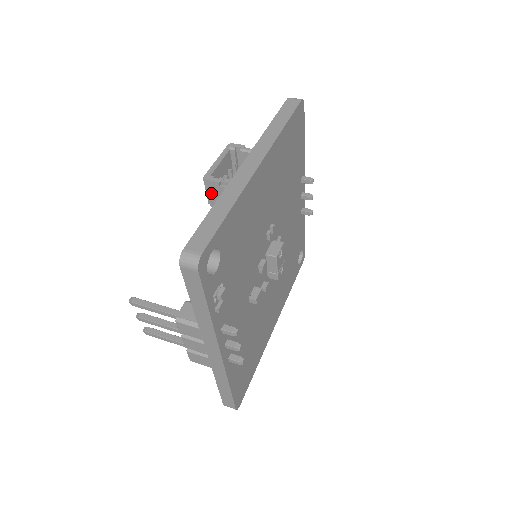
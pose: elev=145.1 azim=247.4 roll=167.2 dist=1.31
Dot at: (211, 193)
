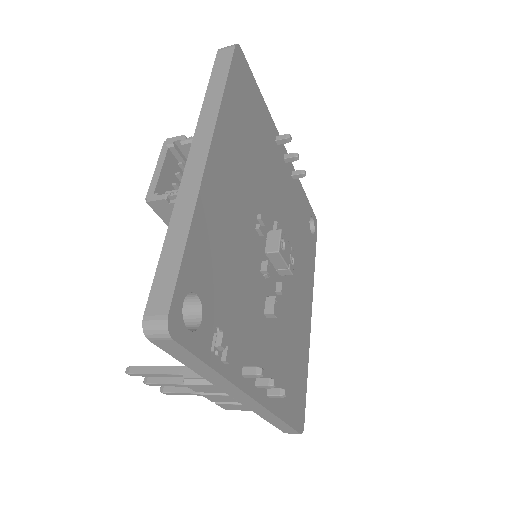
Dot at: (164, 214)
